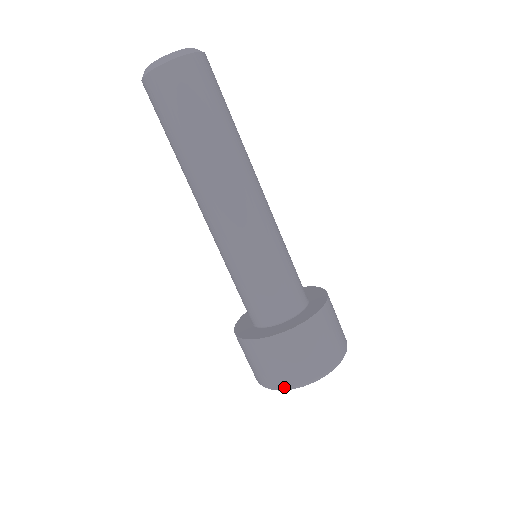
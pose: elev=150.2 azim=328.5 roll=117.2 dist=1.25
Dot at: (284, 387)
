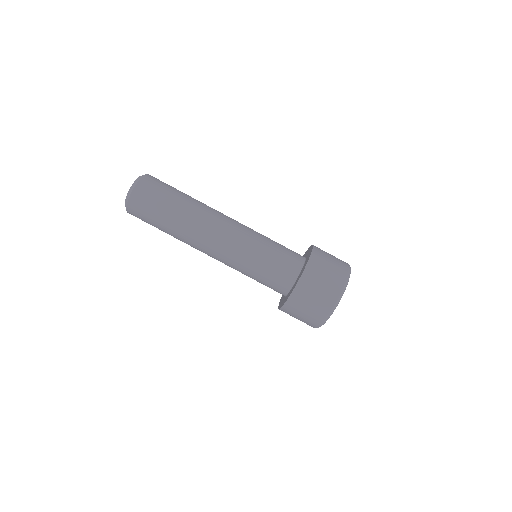
Dot at: (345, 281)
